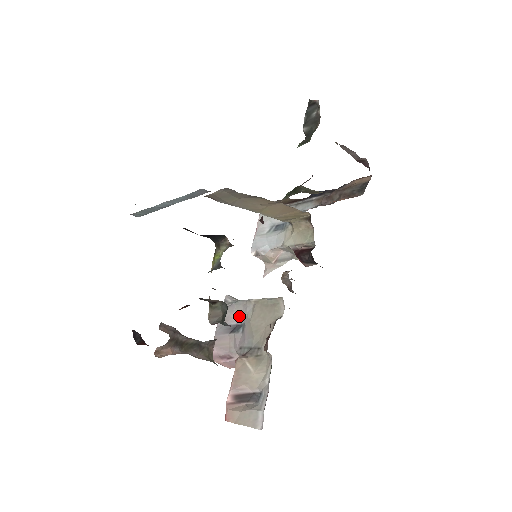
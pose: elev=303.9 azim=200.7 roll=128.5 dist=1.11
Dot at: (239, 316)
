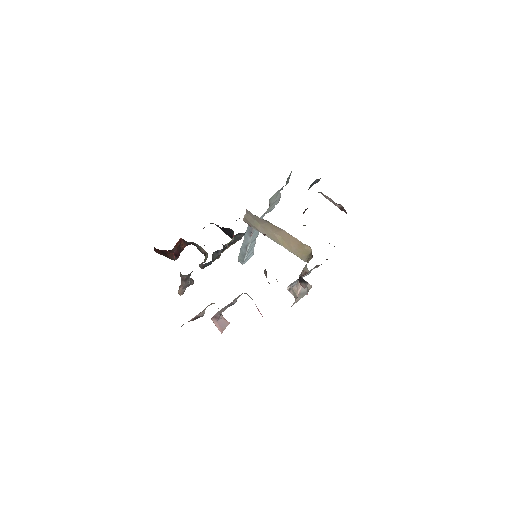
Dot at: (238, 297)
